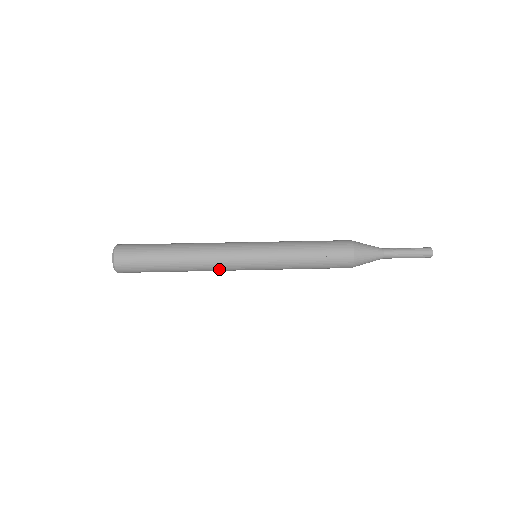
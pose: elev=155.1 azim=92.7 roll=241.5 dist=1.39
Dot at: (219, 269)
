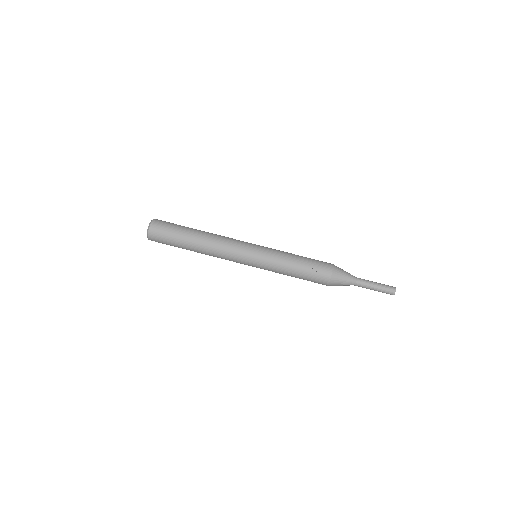
Dot at: (225, 258)
